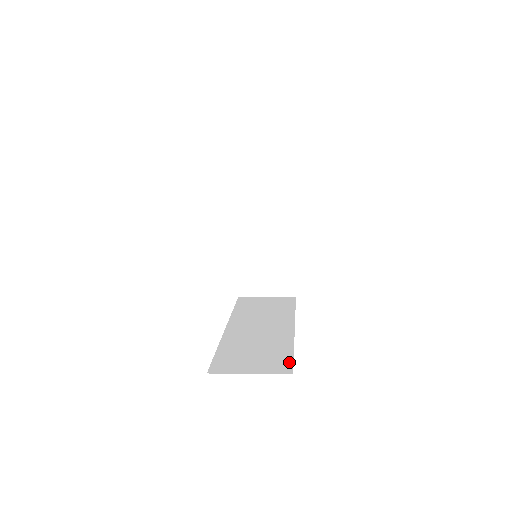
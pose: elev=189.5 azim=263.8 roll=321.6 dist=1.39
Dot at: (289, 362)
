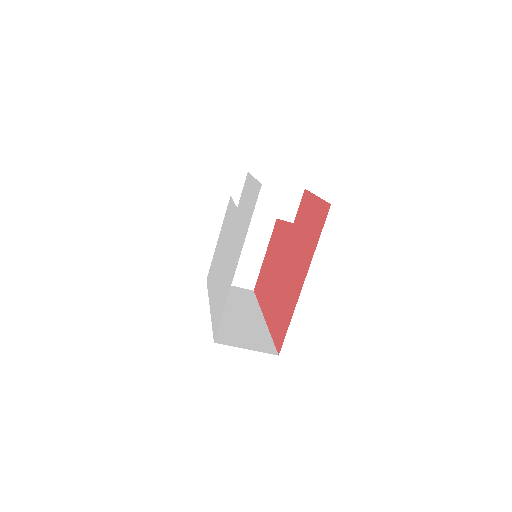
Dot at: (272, 345)
